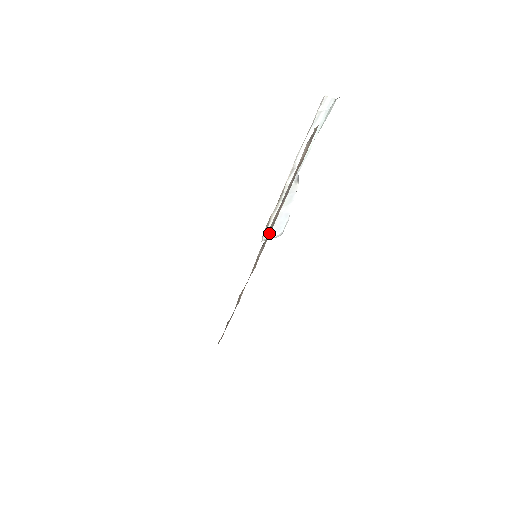
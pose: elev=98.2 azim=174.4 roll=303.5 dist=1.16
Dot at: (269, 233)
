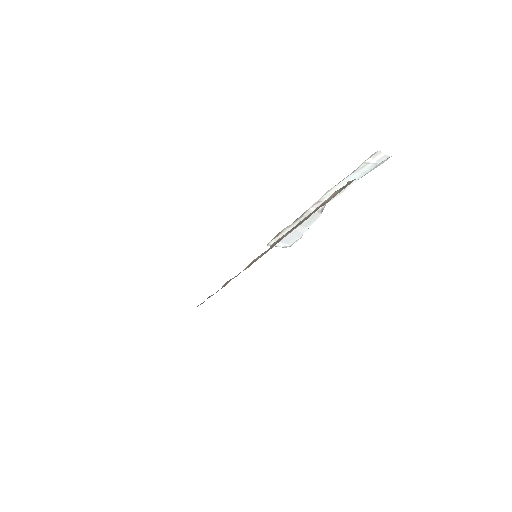
Dot at: (272, 247)
